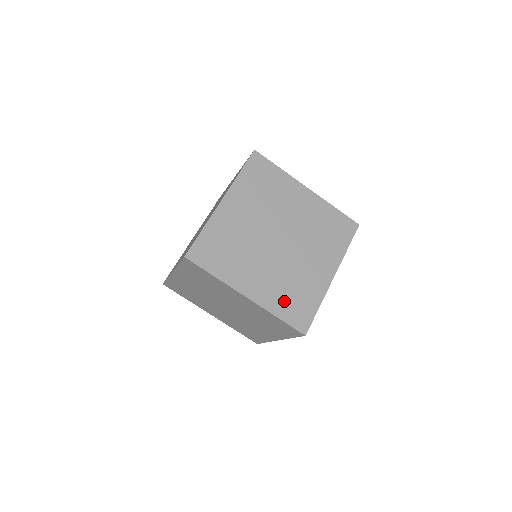
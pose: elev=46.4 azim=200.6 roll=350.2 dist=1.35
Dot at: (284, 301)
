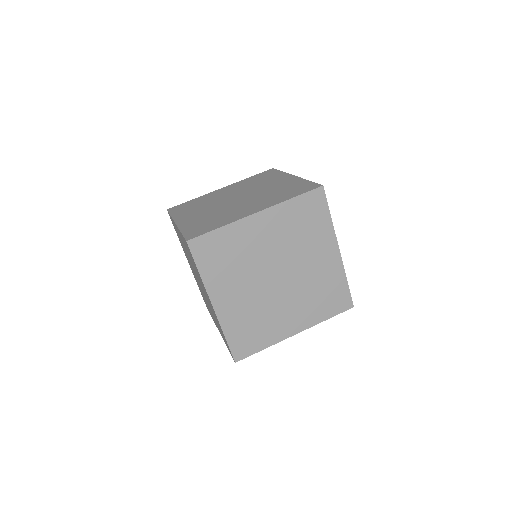
Dot at: occluded
